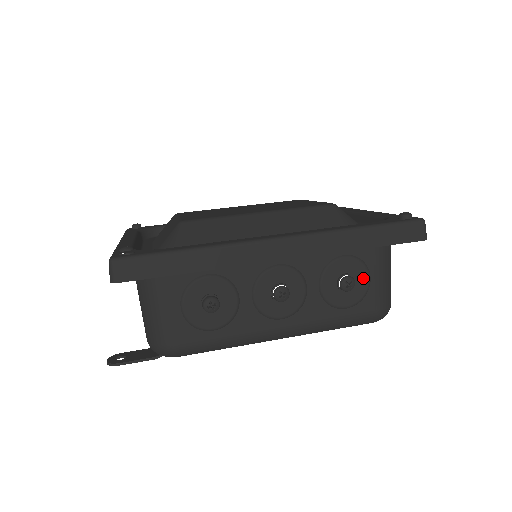
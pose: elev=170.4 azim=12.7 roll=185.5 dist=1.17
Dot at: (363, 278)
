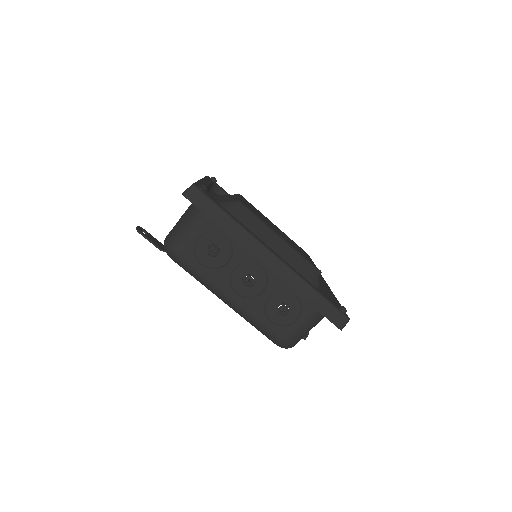
Dot at: (293, 316)
